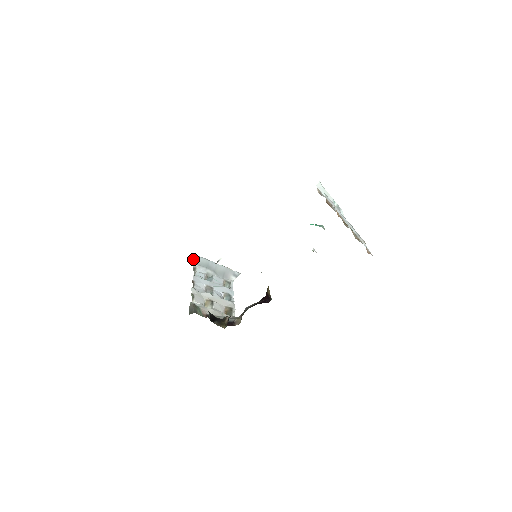
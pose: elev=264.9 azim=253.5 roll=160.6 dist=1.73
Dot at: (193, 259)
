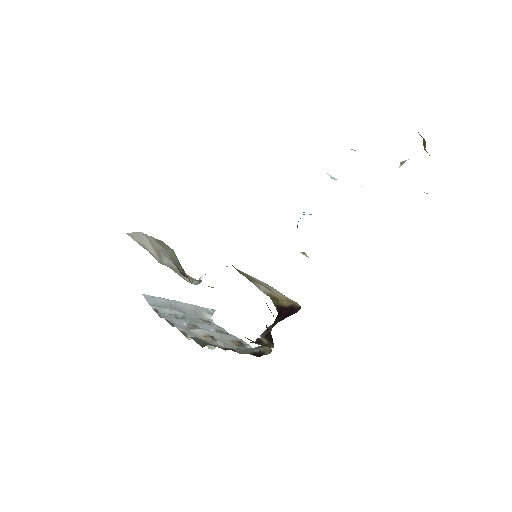
Dot at: (148, 300)
